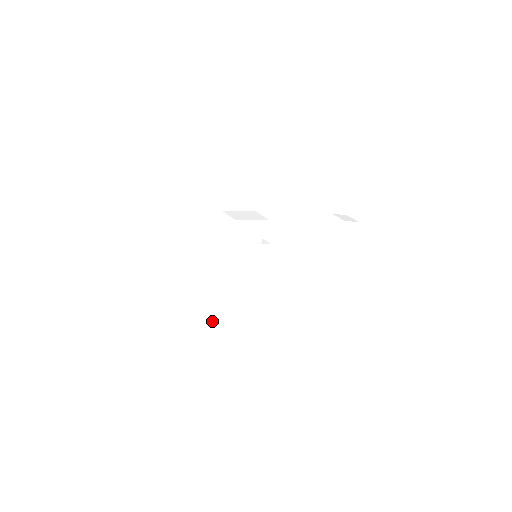
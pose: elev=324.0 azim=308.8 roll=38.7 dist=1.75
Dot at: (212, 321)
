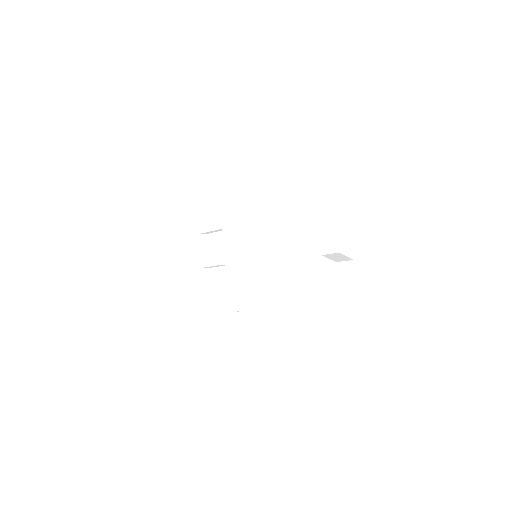
Dot at: (221, 341)
